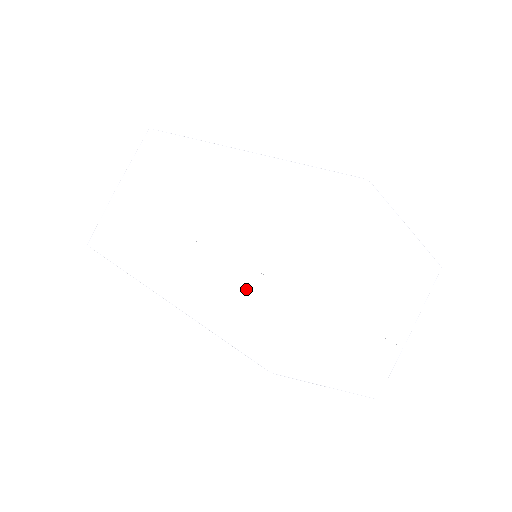
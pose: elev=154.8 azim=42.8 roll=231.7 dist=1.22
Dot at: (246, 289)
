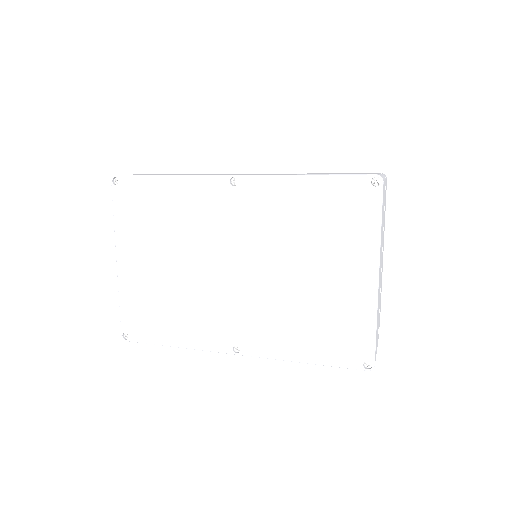
Dot at: (332, 173)
